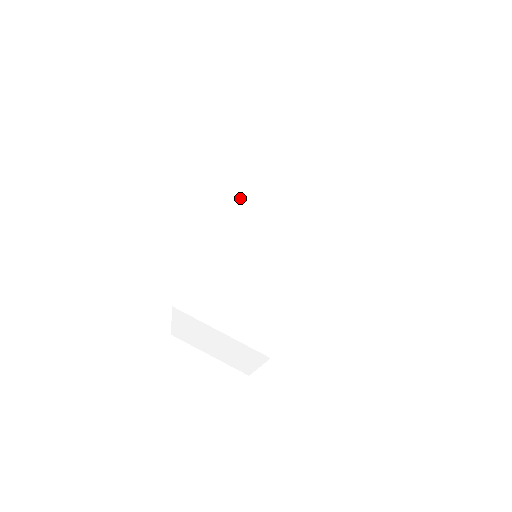
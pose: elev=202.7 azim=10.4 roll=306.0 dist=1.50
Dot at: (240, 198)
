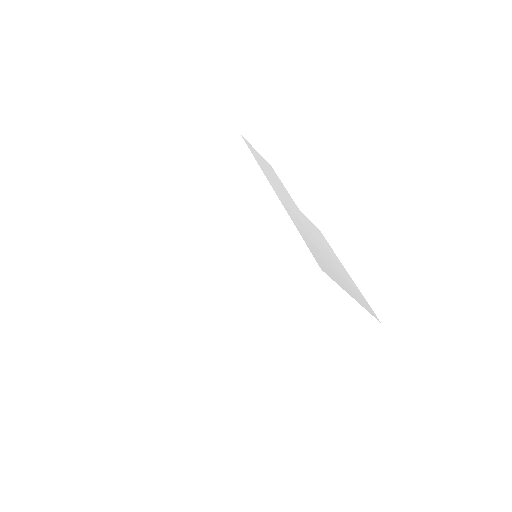
Dot at: (269, 181)
